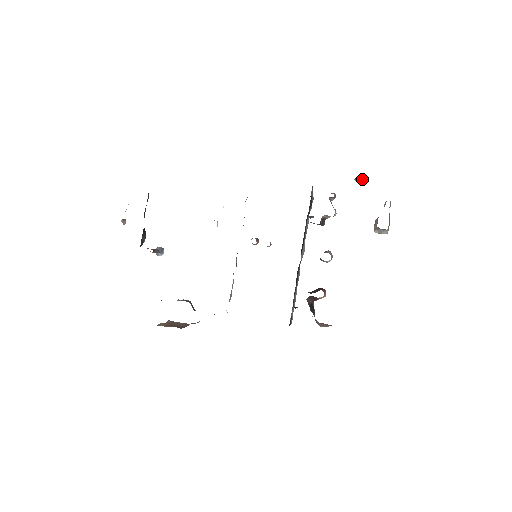
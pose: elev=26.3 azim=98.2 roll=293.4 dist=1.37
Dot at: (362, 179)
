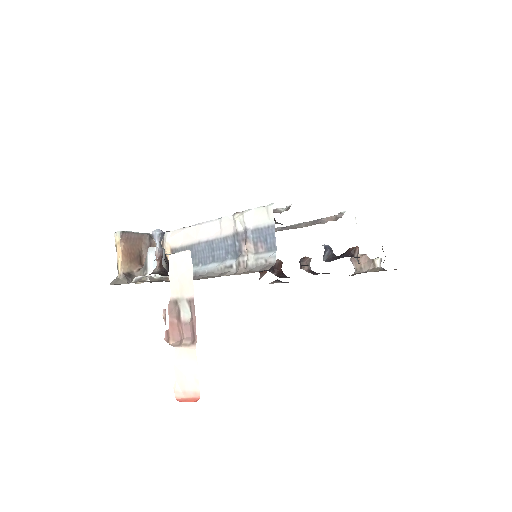
Dot at: occluded
